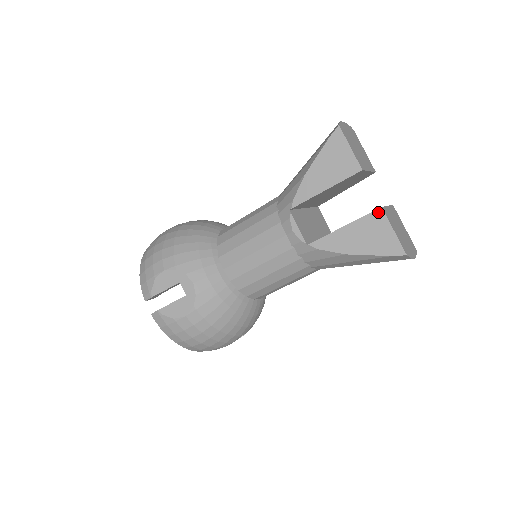
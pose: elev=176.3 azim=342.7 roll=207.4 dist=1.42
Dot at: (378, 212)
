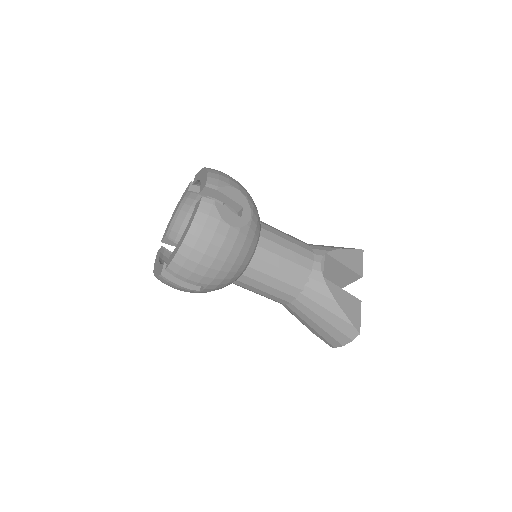
Dot at: (359, 301)
